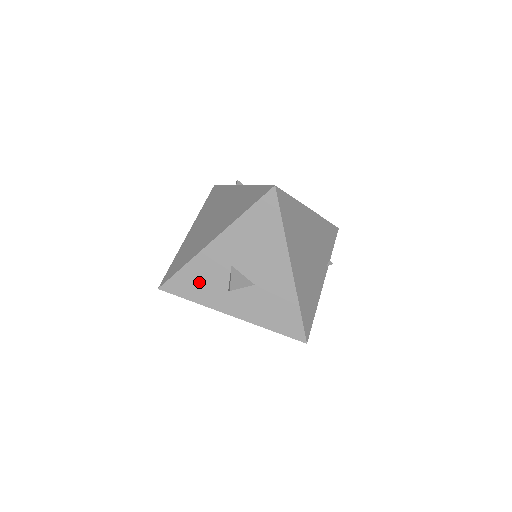
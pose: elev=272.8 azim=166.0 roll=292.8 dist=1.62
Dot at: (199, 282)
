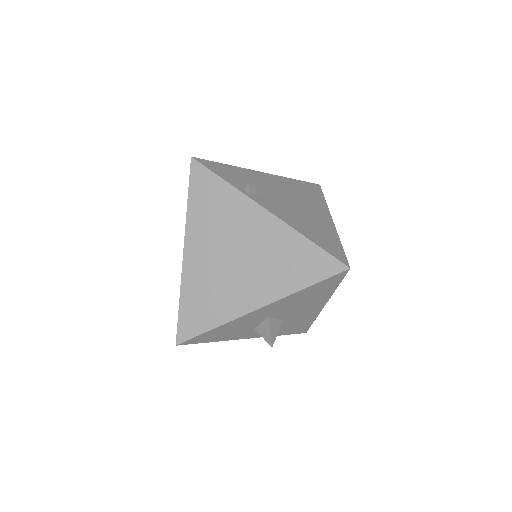
Dot at: (227, 332)
